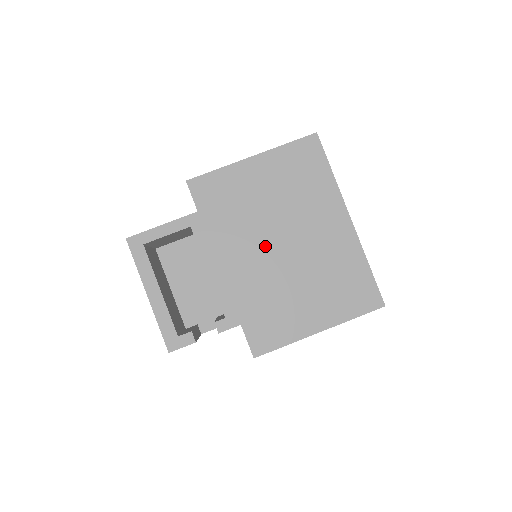
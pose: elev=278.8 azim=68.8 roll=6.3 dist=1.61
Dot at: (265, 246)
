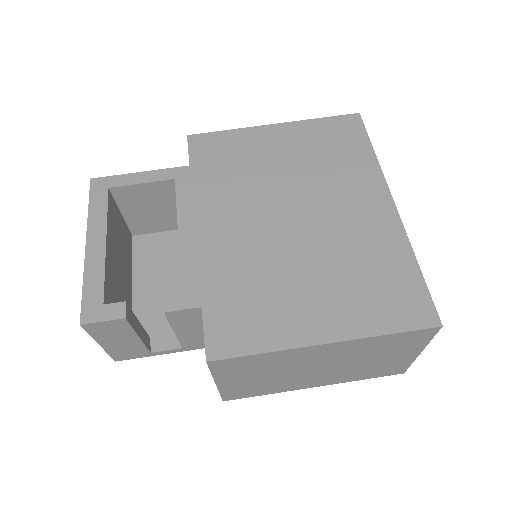
Dot at: (266, 215)
